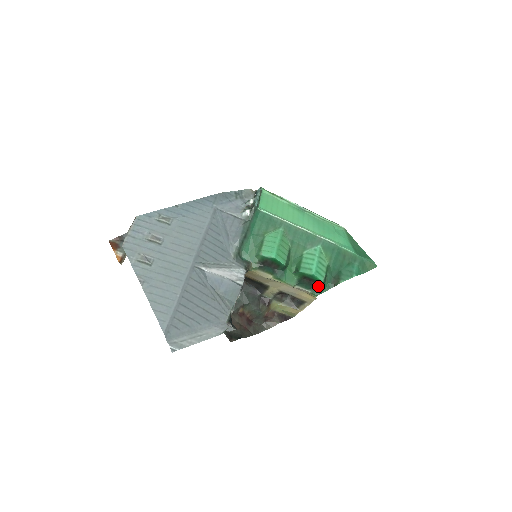
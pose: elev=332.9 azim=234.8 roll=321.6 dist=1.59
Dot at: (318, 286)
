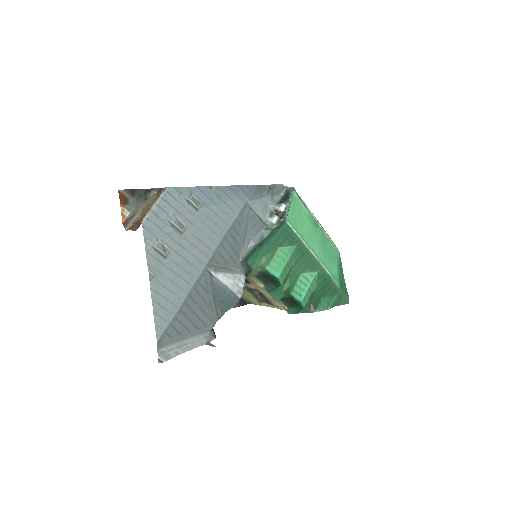
Dot at: (297, 308)
